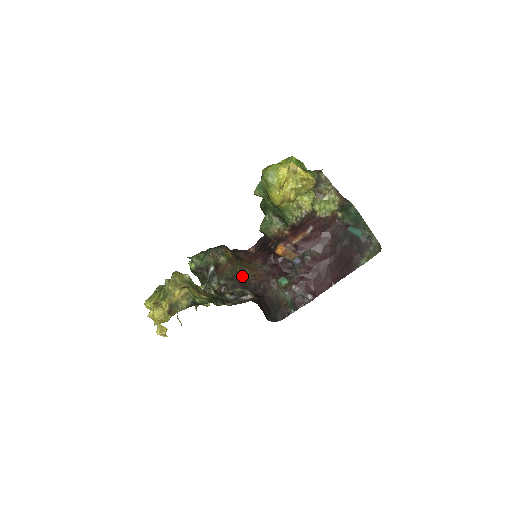
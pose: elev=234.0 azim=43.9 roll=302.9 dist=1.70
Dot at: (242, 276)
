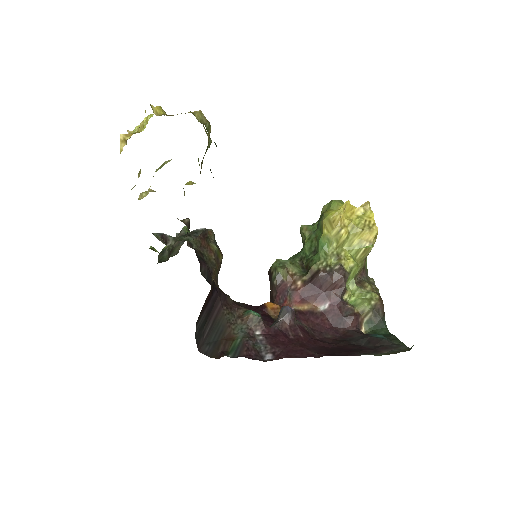
Dot at: (213, 278)
